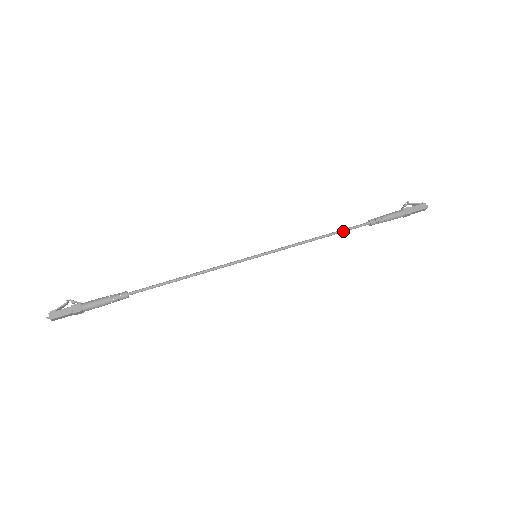
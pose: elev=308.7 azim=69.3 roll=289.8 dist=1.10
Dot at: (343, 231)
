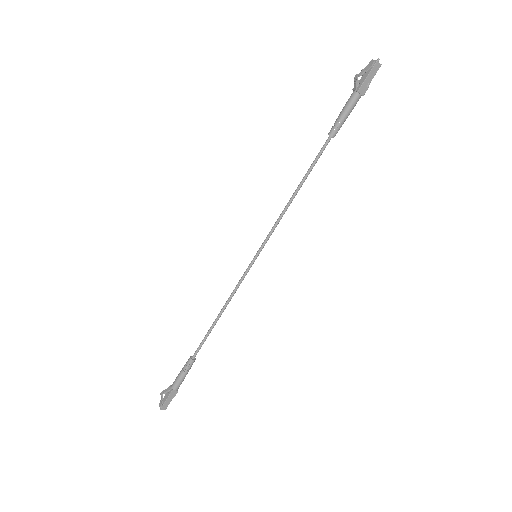
Dot at: (312, 168)
